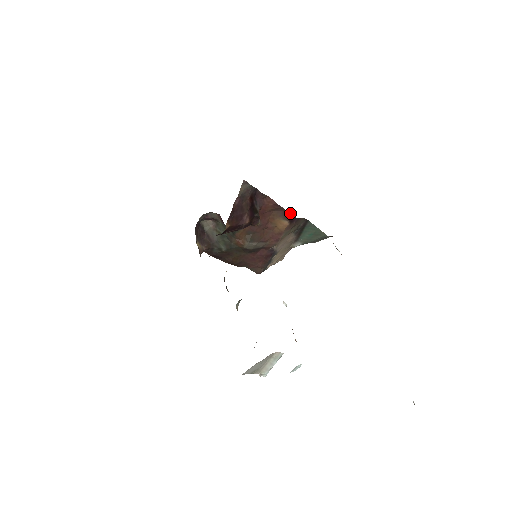
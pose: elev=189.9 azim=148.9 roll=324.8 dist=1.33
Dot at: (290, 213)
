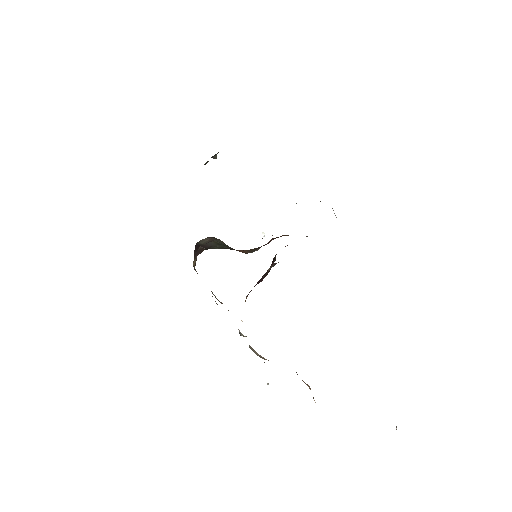
Dot at: (306, 236)
